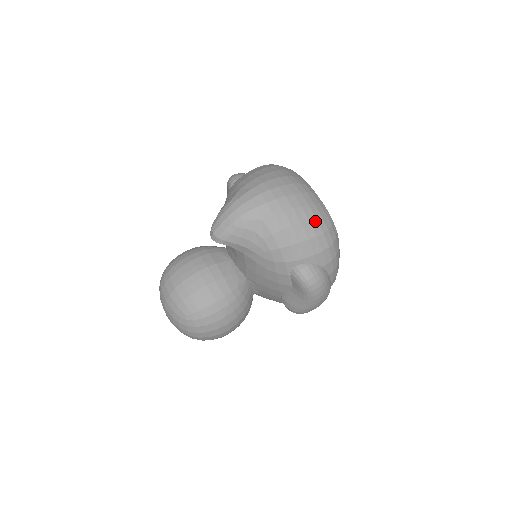
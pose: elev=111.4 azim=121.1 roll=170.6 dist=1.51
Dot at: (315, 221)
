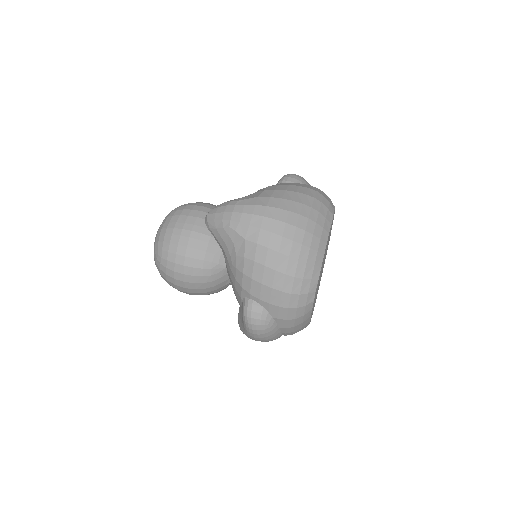
Dot at: (291, 278)
